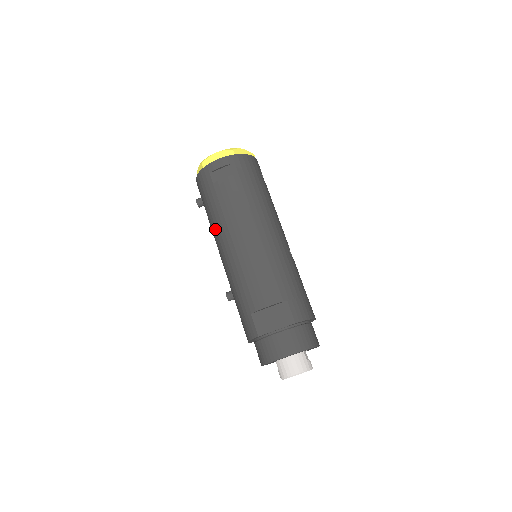
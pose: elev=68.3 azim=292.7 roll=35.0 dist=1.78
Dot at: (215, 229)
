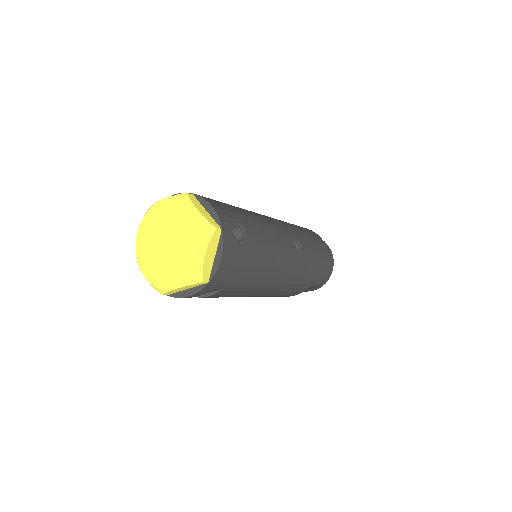
Dot at: occluded
